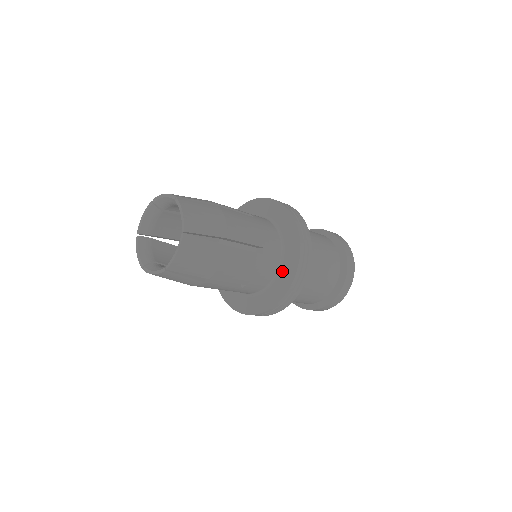
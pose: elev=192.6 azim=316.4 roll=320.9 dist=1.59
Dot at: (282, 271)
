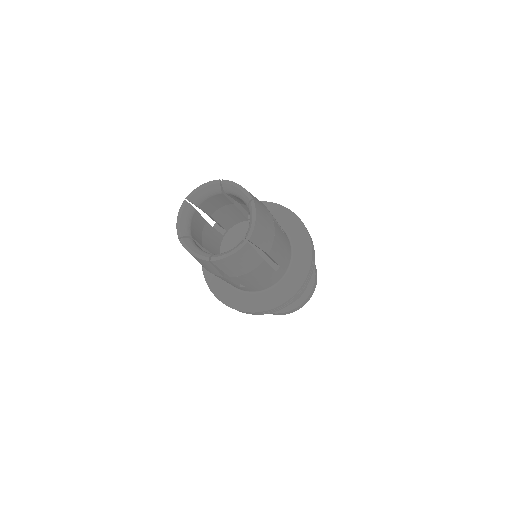
Dot at: (296, 249)
